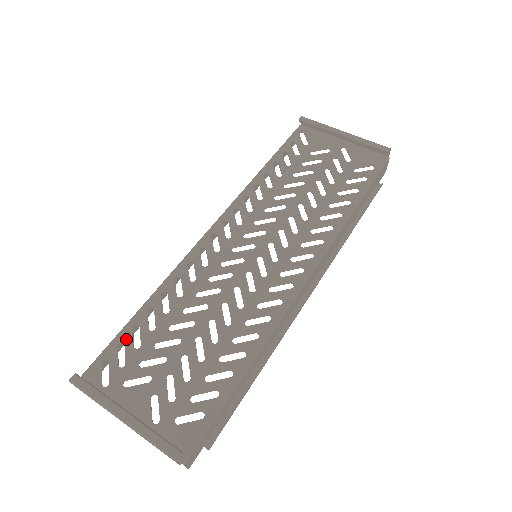
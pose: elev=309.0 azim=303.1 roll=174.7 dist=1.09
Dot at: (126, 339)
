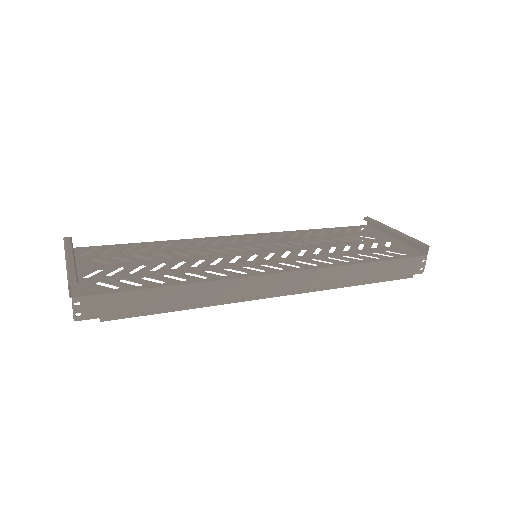
Dot at: (120, 247)
